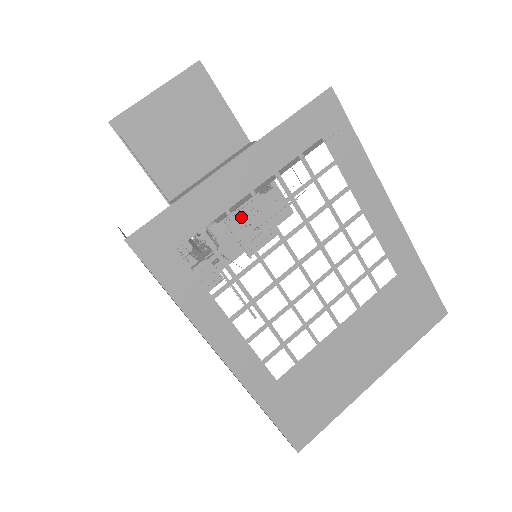
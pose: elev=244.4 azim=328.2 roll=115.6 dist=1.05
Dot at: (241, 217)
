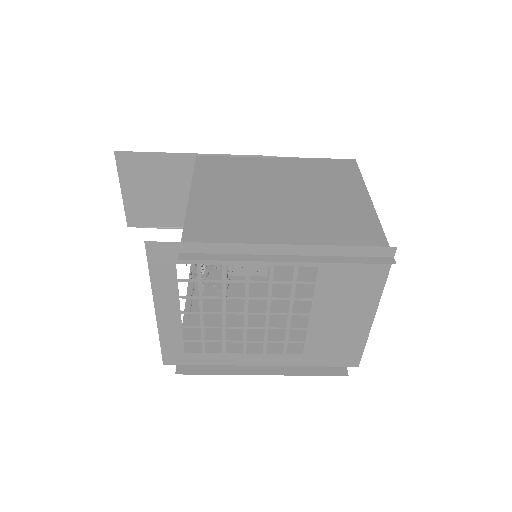
Dot at: occluded
